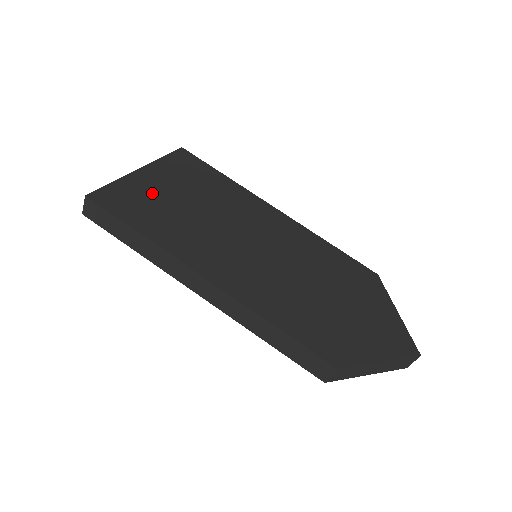
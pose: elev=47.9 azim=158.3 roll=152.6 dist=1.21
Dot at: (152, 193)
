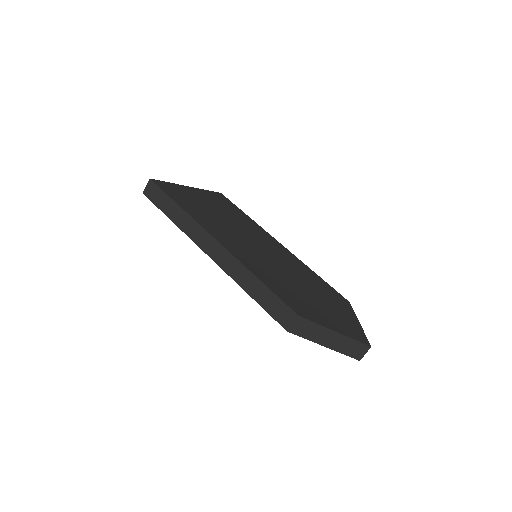
Dot at: (193, 197)
